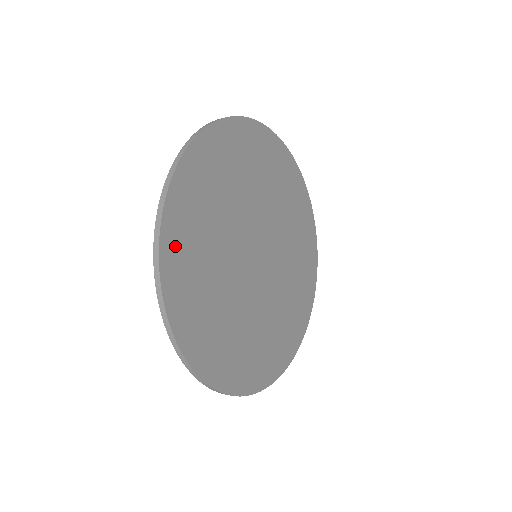
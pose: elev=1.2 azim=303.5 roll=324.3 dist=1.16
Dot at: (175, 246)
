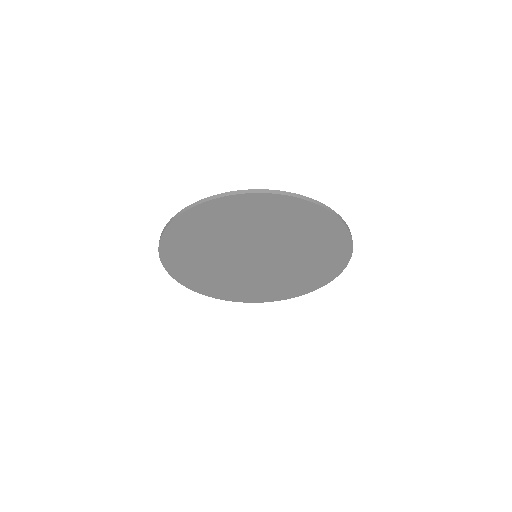
Dot at: (176, 268)
